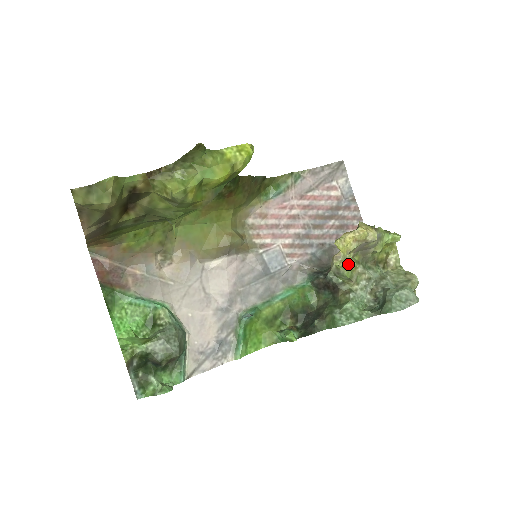
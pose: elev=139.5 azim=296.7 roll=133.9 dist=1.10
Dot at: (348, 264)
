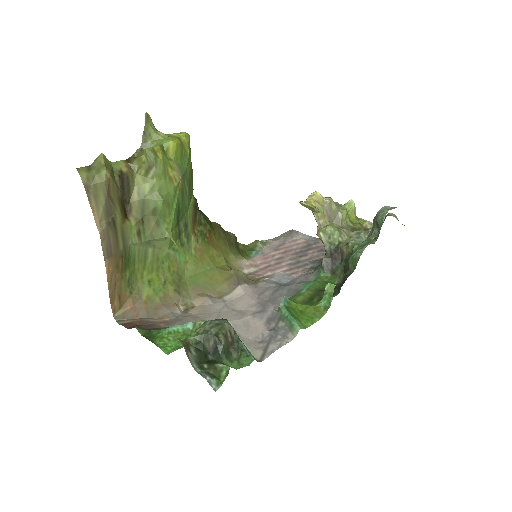
Dot at: (329, 226)
